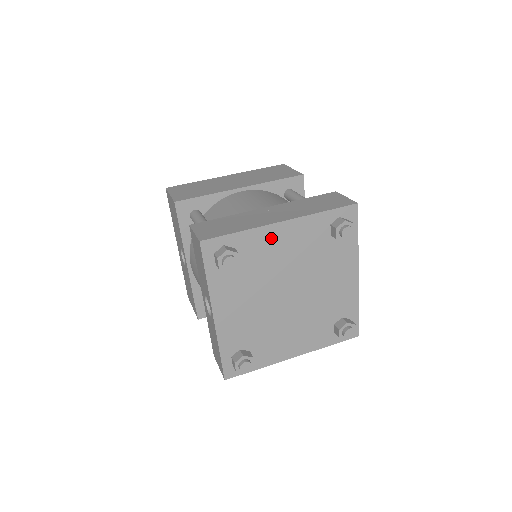
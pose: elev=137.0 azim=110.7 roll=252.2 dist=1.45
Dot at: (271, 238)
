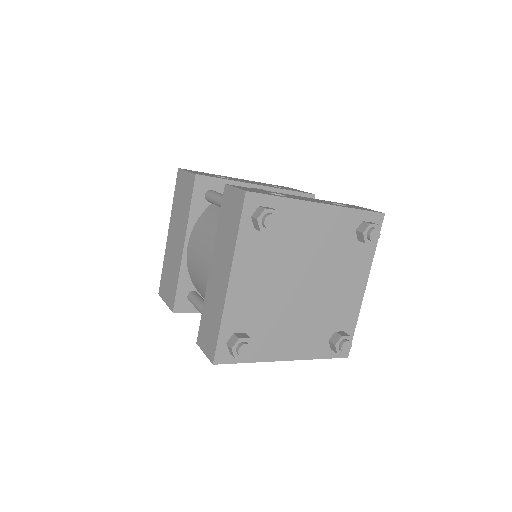
Dot at: (240, 296)
